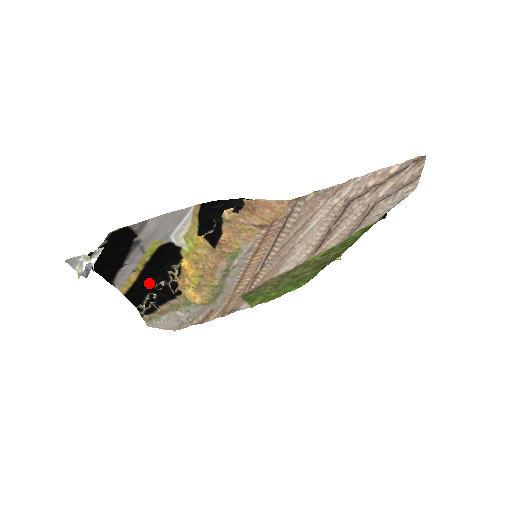
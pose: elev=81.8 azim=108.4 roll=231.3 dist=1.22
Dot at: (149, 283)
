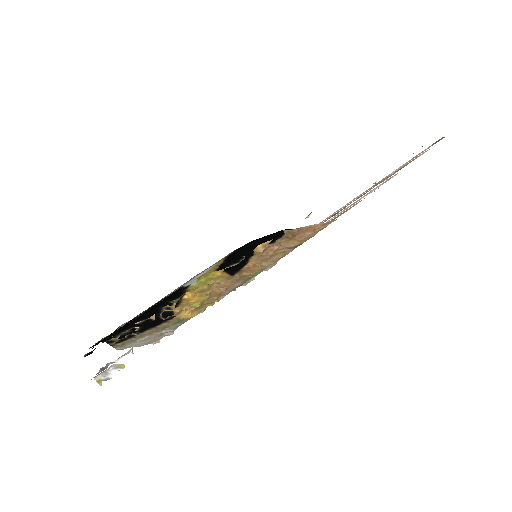
Dot at: (134, 322)
